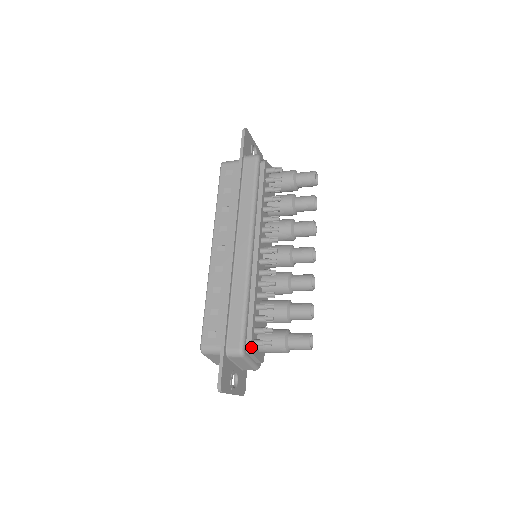
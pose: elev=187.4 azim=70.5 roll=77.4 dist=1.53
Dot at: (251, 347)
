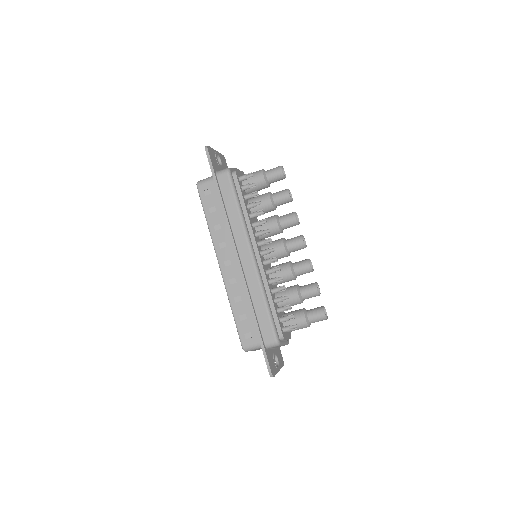
Dot at: (283, 335)
